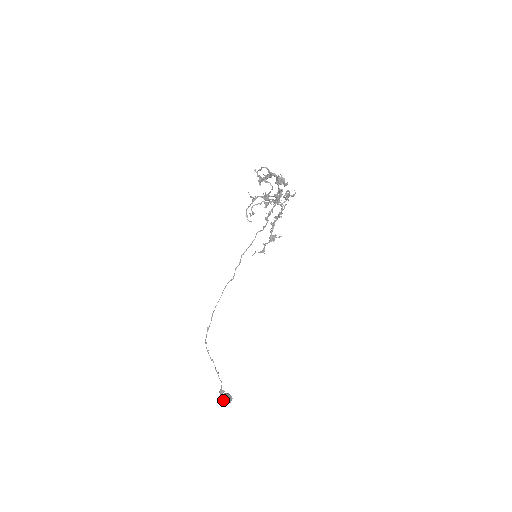
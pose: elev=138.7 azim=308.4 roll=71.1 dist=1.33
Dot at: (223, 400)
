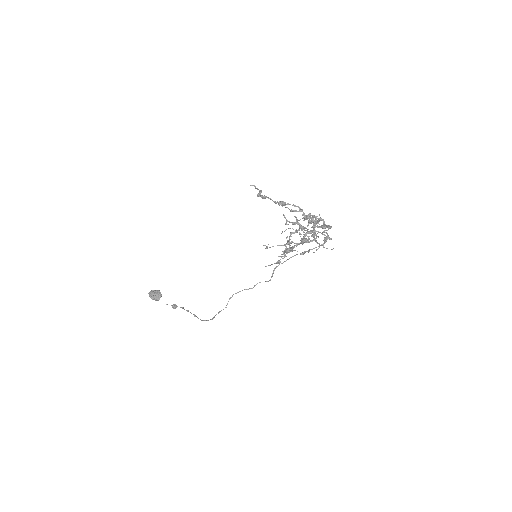
Dot at: (158, 300)
